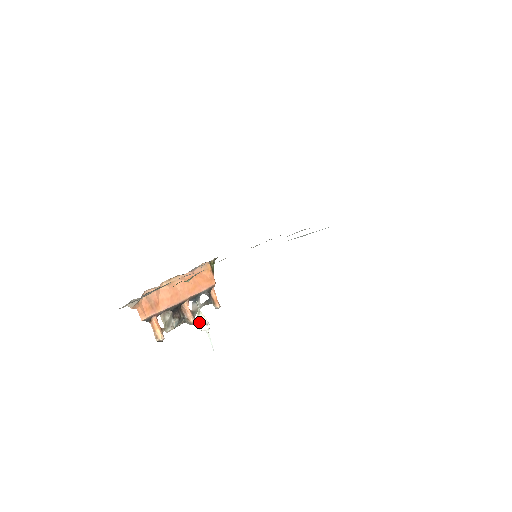
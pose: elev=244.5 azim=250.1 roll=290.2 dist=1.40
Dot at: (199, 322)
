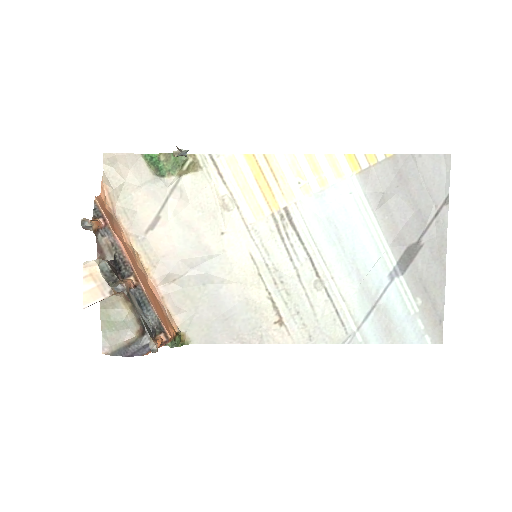
Dot at: occluded
